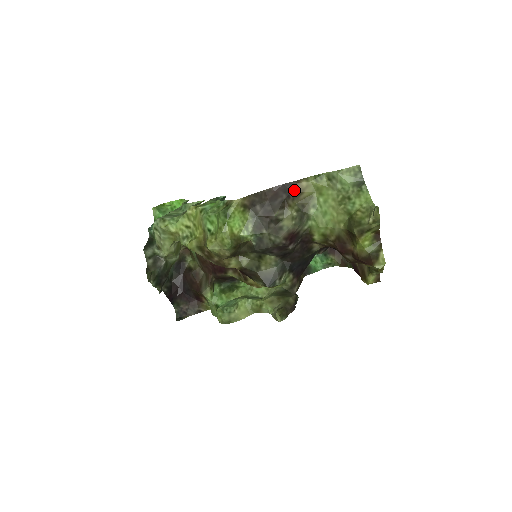
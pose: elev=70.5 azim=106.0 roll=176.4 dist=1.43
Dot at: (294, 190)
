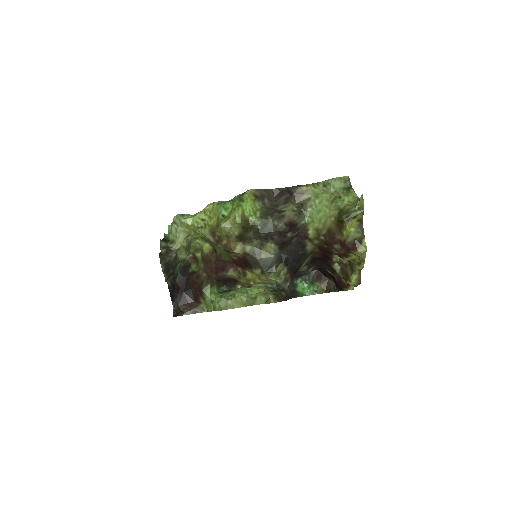
Dot at: (296, 192)
